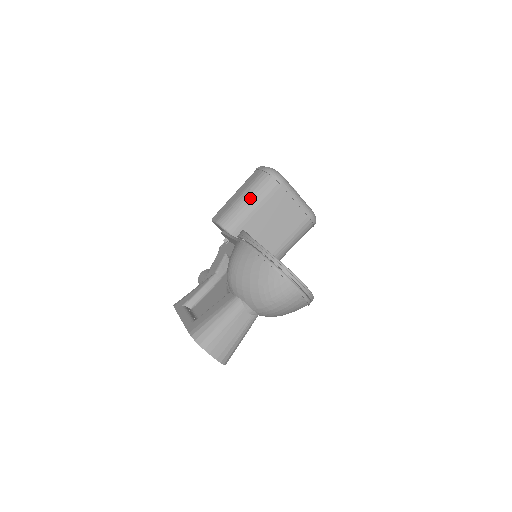
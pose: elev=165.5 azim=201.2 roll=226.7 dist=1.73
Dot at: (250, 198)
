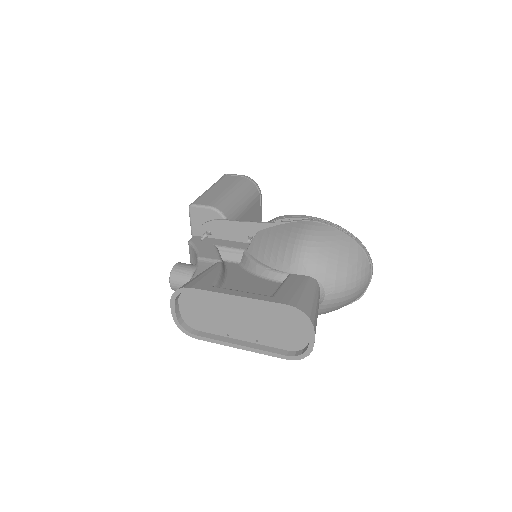
Dot at: (242, 196)
